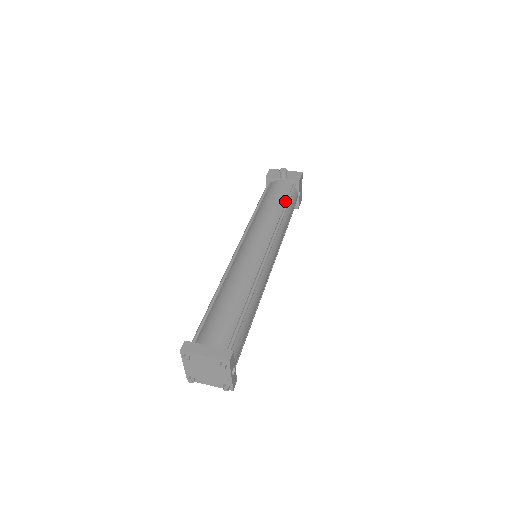
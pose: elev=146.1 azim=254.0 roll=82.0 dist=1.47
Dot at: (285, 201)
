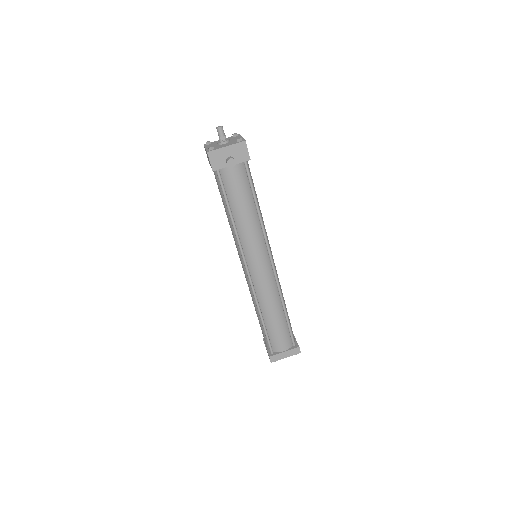
Dot at: (251, 194)
